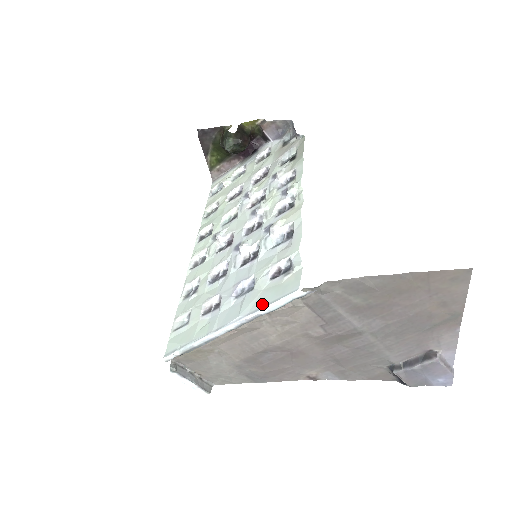
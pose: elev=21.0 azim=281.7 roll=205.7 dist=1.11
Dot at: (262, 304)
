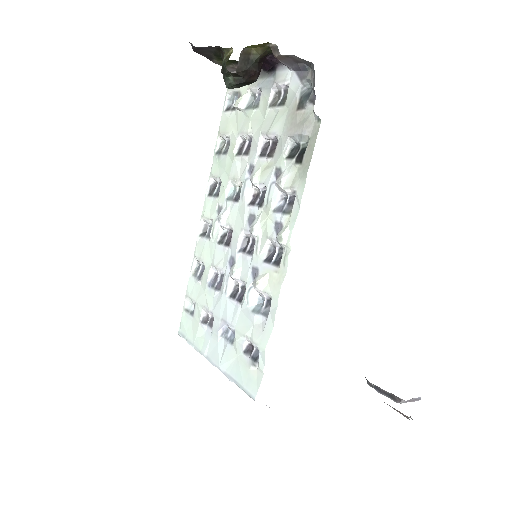
Dot at: (233, 376)
